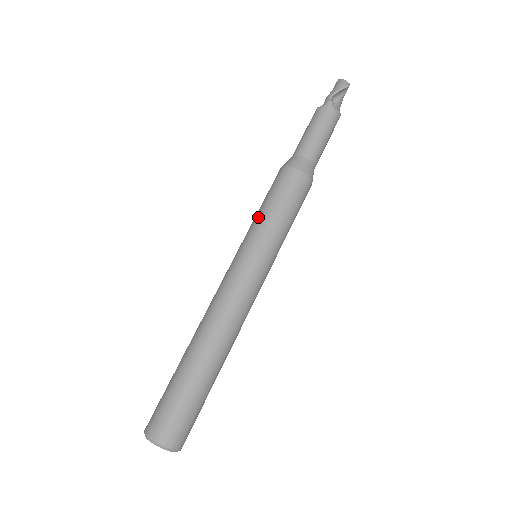
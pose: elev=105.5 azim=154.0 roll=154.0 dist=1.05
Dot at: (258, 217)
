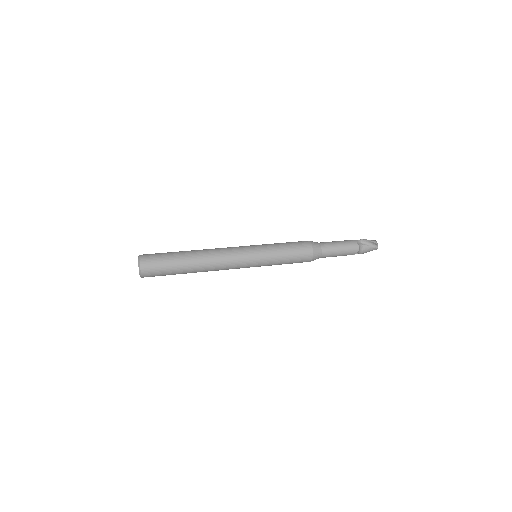
Dot at: occluded
